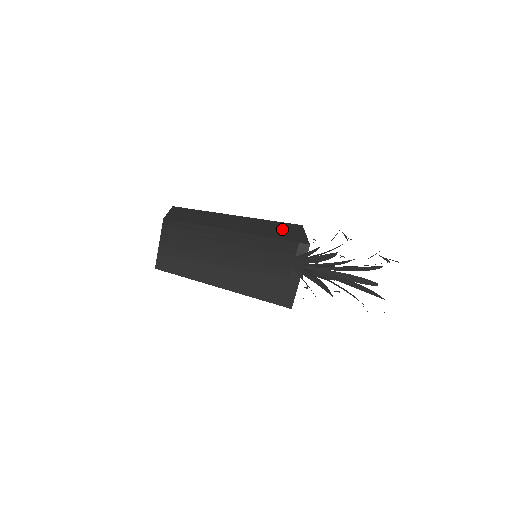
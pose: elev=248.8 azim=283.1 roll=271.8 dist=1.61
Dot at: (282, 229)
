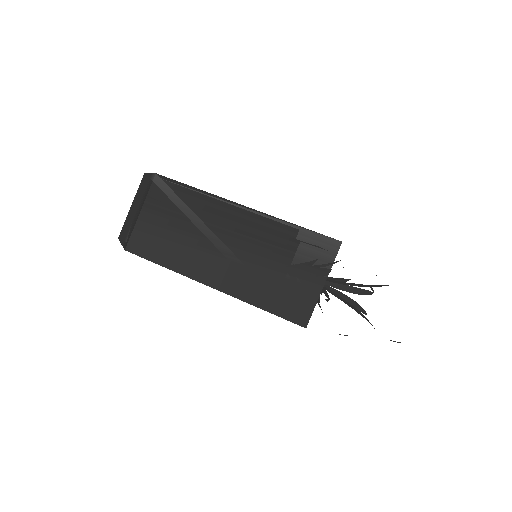
Dot at: occluded
